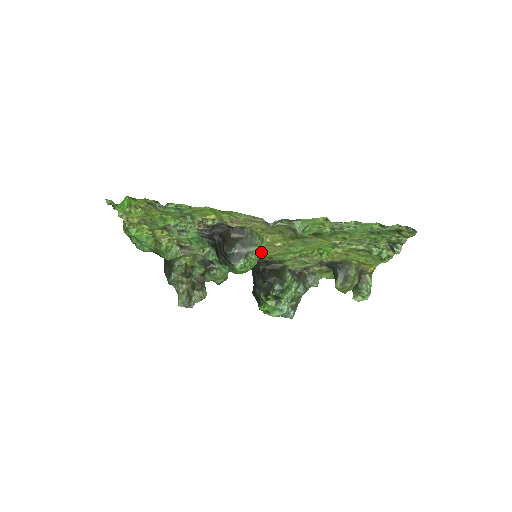
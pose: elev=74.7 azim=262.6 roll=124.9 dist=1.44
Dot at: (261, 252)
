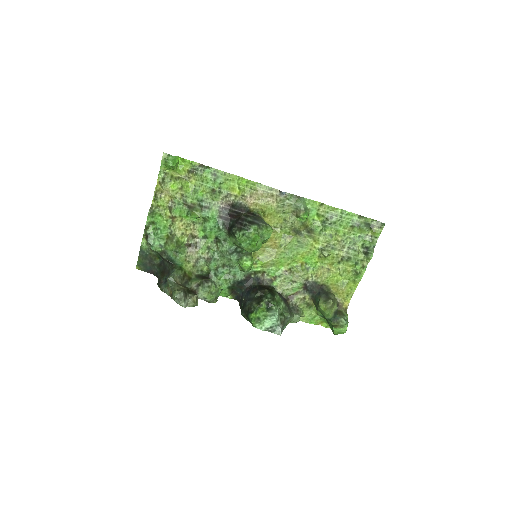
Dot at: (269, 229)
